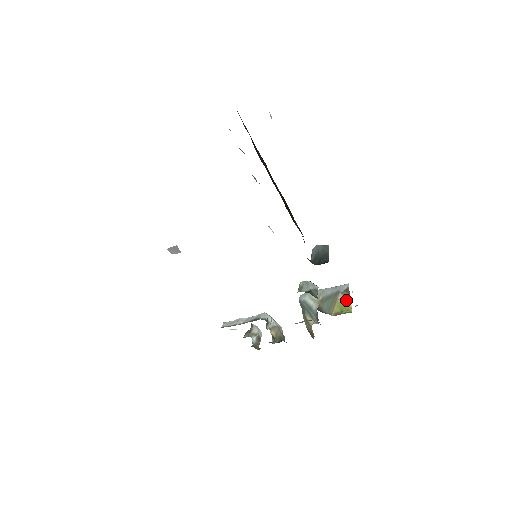
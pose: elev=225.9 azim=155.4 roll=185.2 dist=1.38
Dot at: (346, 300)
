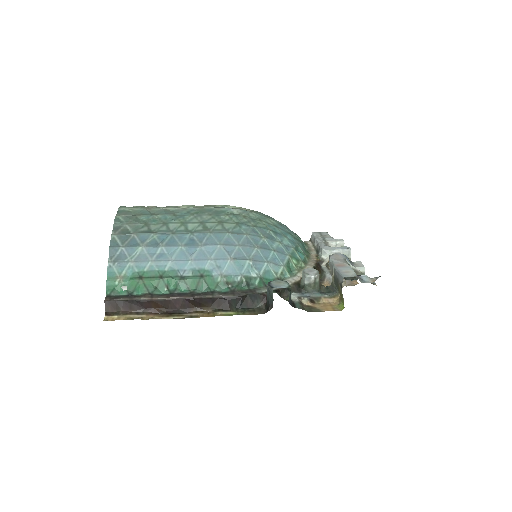
Dot at: (341, 293)
